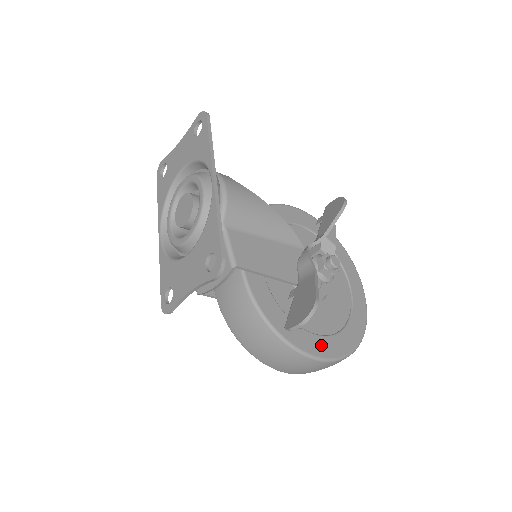
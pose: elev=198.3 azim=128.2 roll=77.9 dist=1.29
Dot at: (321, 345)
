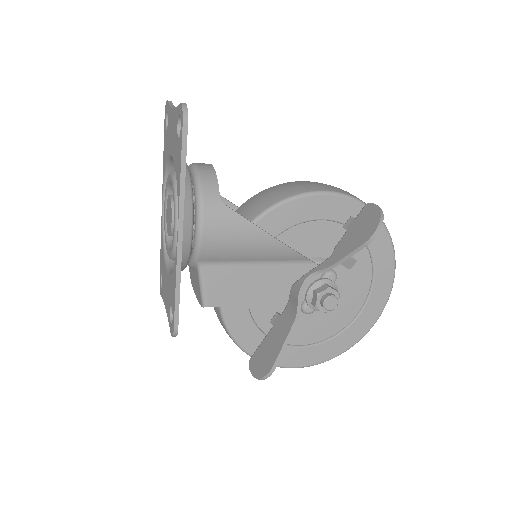
Dot at: (299, 356)
